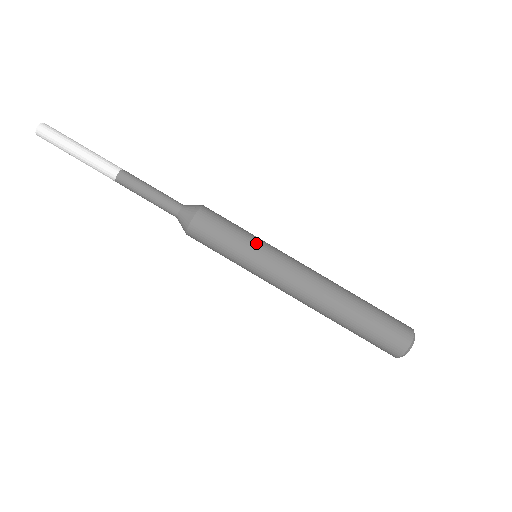
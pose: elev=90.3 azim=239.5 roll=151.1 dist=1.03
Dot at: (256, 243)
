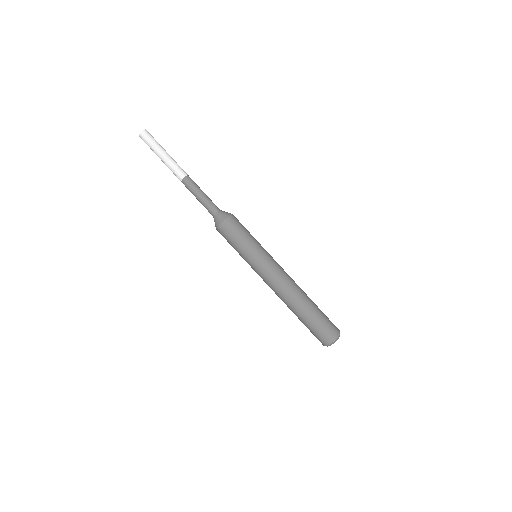
Dot at: (261, 246)
